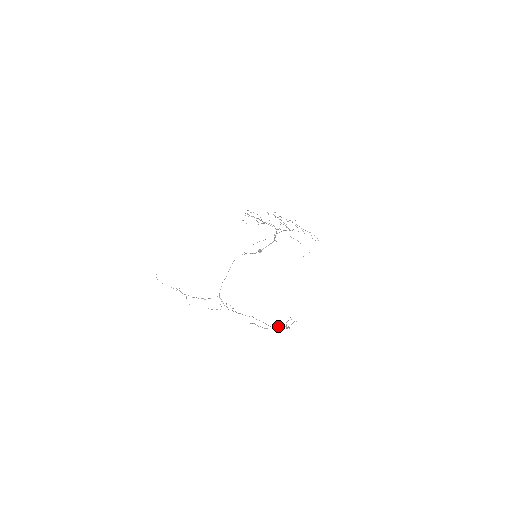
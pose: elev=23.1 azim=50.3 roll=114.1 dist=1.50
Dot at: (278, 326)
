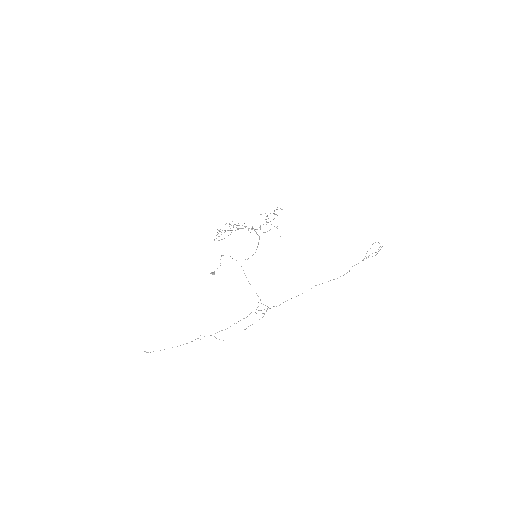
Dot at: occluded
